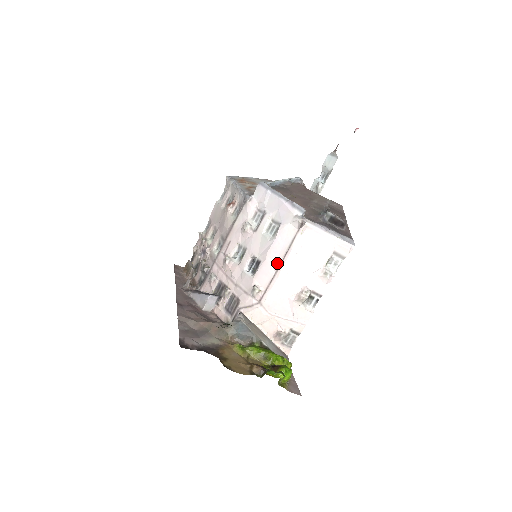
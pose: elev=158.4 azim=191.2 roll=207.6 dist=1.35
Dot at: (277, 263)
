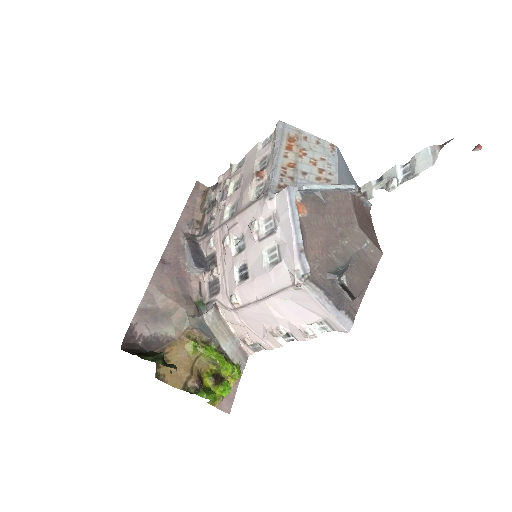
Dot at: (261, 294)
